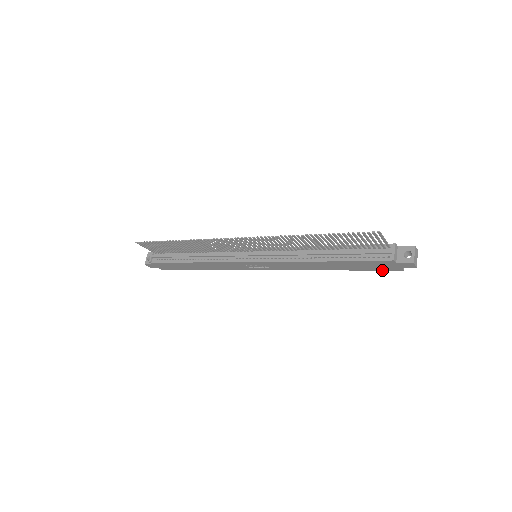
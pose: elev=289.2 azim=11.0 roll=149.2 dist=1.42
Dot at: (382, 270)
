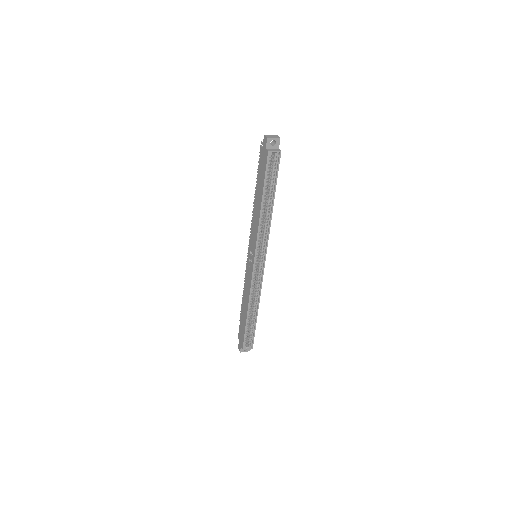
Dot at: (266, 168)
